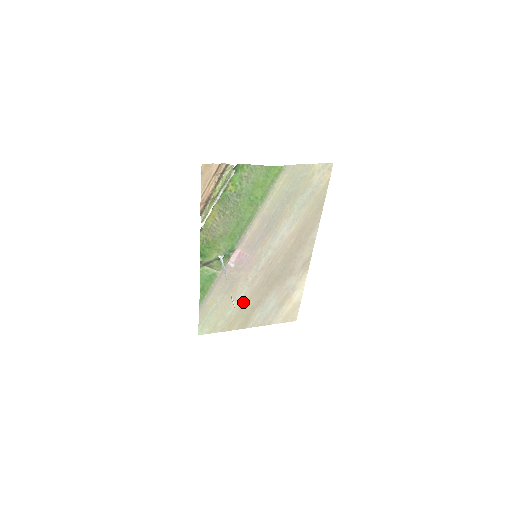
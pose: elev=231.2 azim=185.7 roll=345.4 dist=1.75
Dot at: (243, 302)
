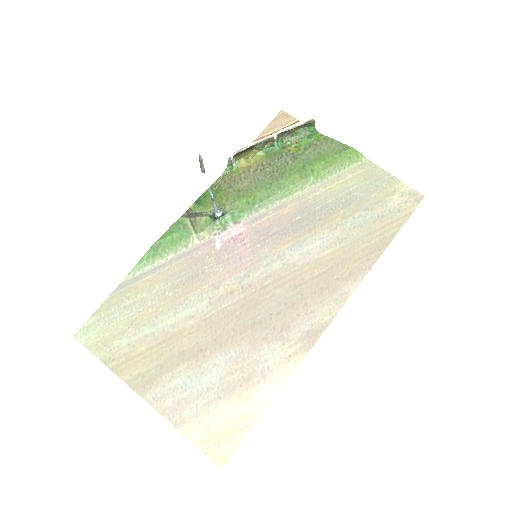
Dot at: (180, 328)
